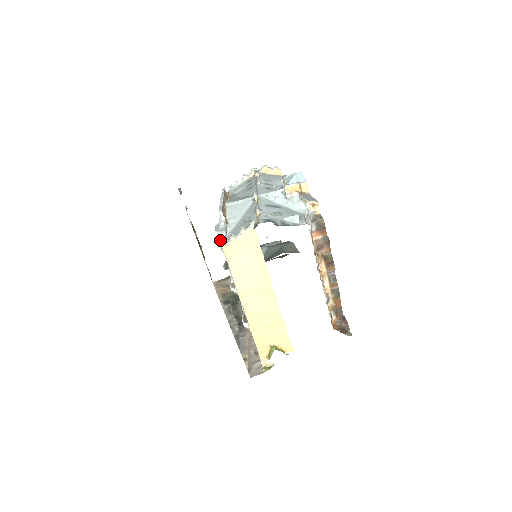
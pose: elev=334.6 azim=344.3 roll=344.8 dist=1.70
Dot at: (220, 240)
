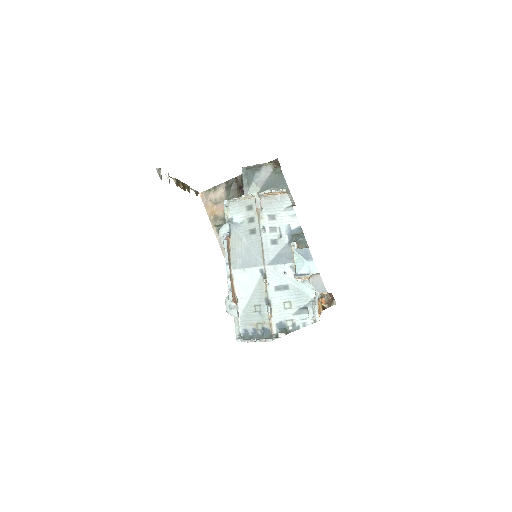
Dot at: occluded
